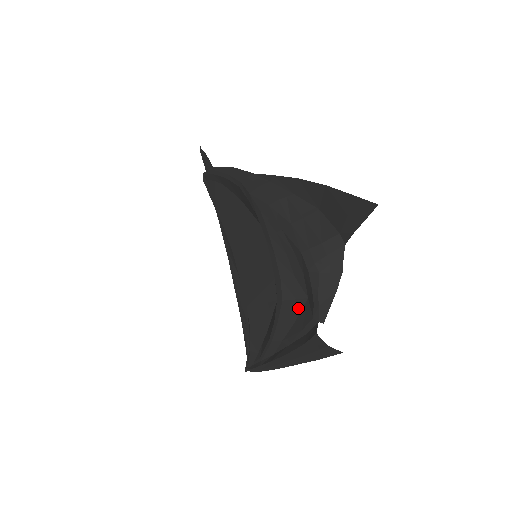
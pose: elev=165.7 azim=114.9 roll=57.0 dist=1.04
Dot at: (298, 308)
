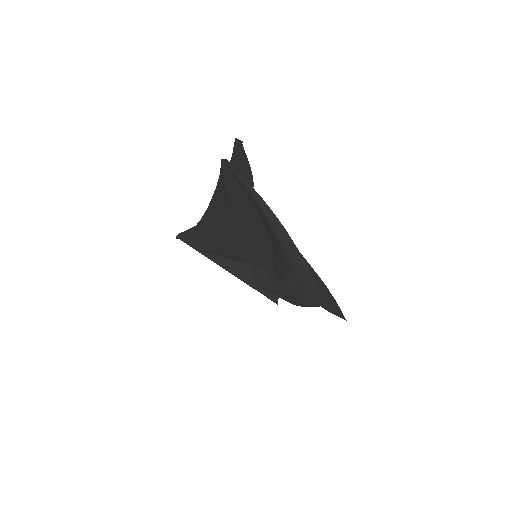
Dot at: occluded
